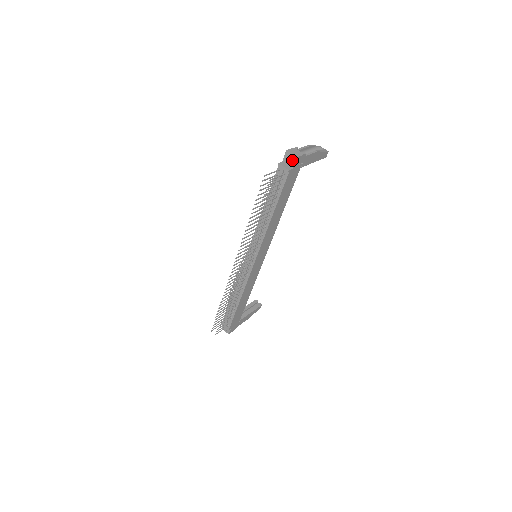
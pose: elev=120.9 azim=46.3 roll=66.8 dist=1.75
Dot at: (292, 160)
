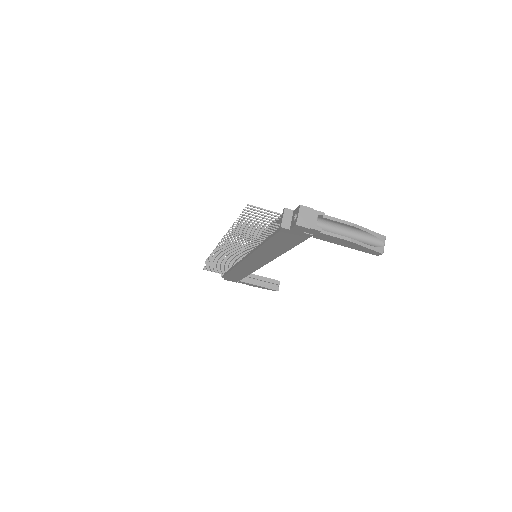
Dot at: (294, 221)
